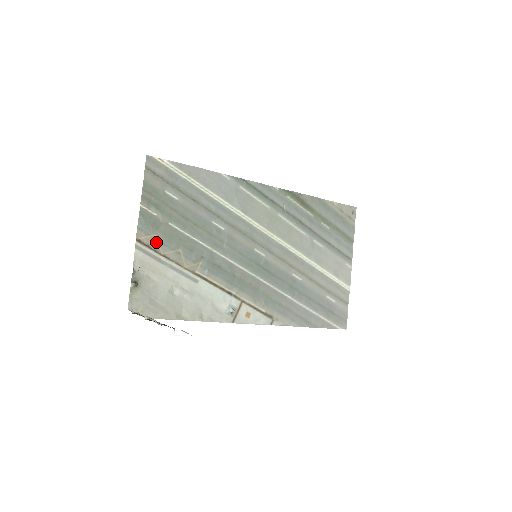
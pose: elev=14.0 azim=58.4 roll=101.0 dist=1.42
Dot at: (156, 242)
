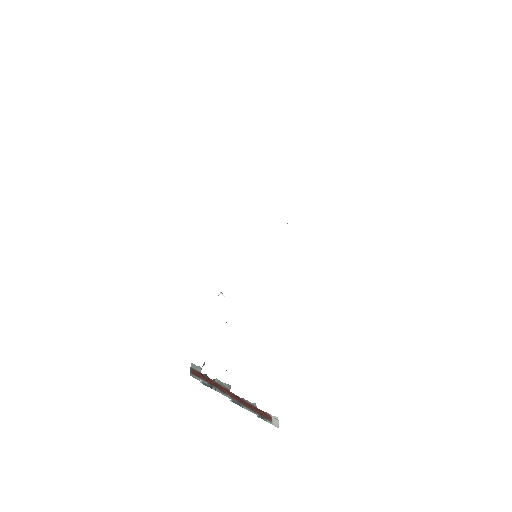
Dot at: occluded
